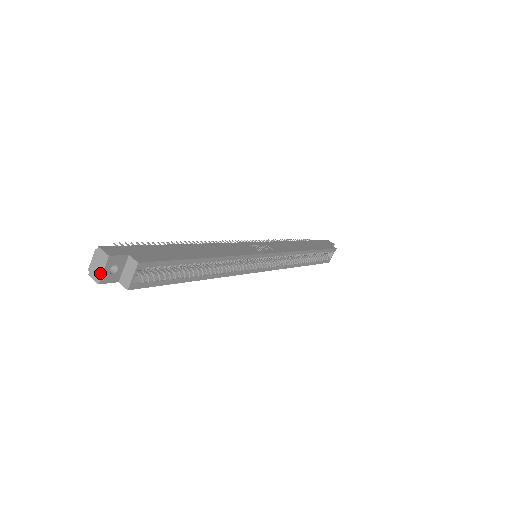
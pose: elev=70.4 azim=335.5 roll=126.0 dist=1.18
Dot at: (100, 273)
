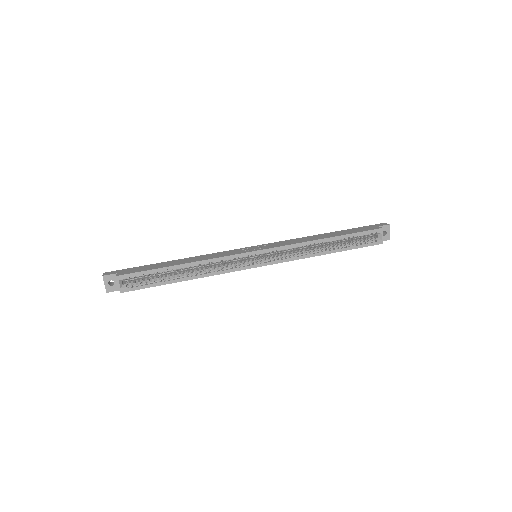
Dot at: (105, 286)
